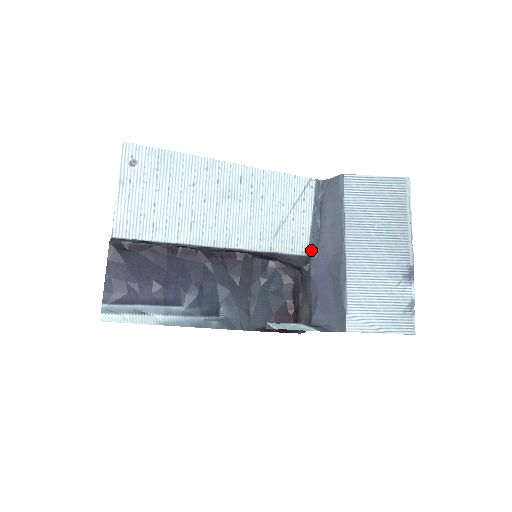
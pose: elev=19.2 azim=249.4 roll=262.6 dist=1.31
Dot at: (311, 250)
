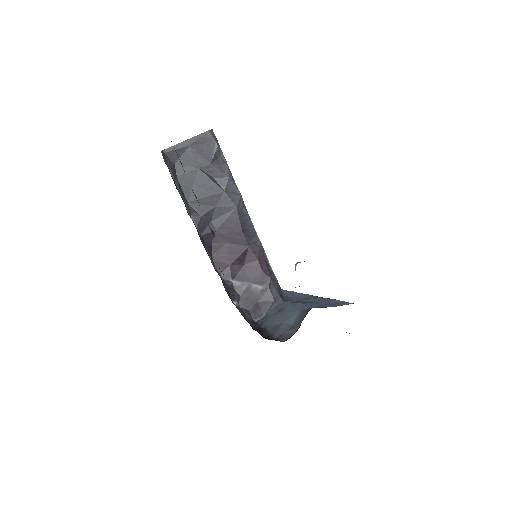
Dot at: occluded
